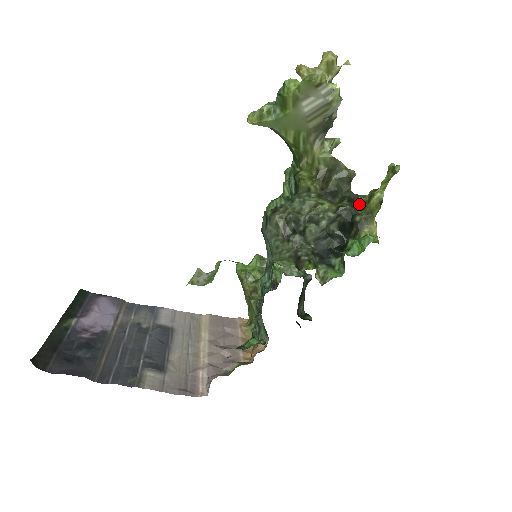
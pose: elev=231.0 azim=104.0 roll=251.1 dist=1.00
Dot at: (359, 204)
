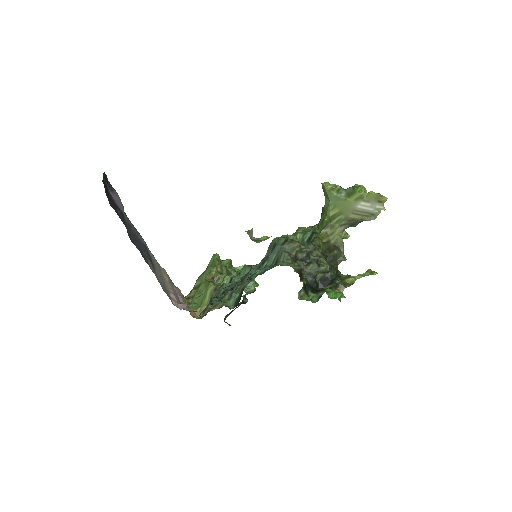
Dot at: (339, 276)
